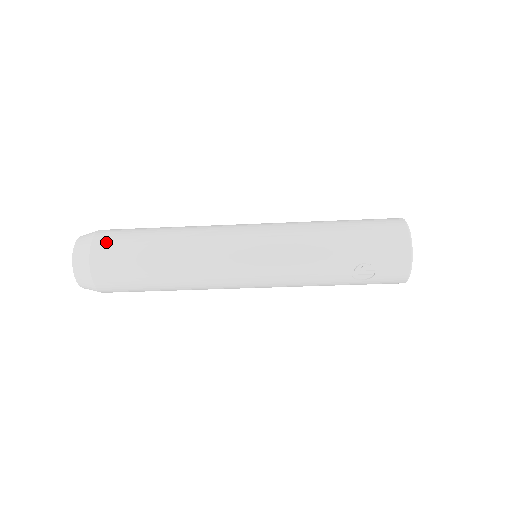
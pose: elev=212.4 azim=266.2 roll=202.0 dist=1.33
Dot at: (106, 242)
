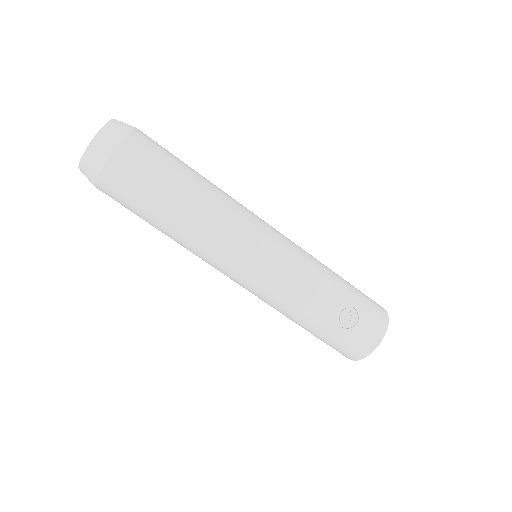
Dot at: (150, 138)
